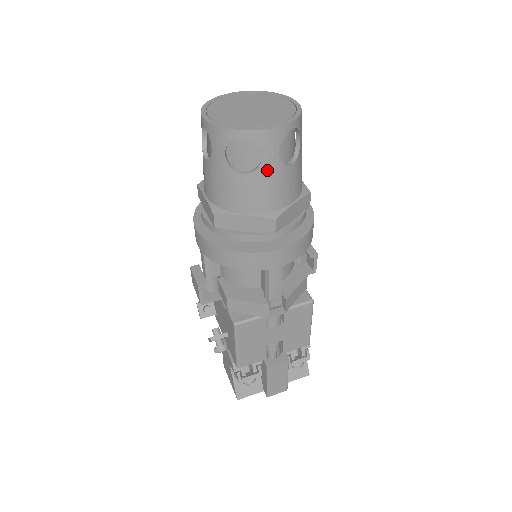
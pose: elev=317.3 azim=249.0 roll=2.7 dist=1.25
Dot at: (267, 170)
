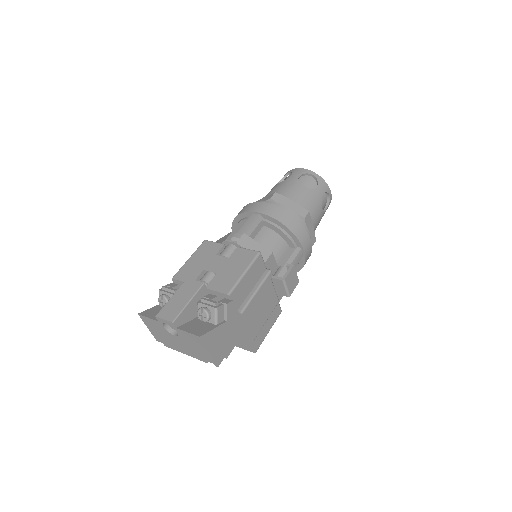
Dot at: (289, 181)
